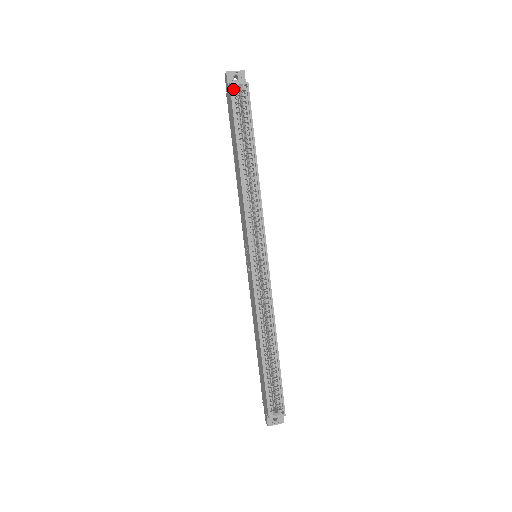
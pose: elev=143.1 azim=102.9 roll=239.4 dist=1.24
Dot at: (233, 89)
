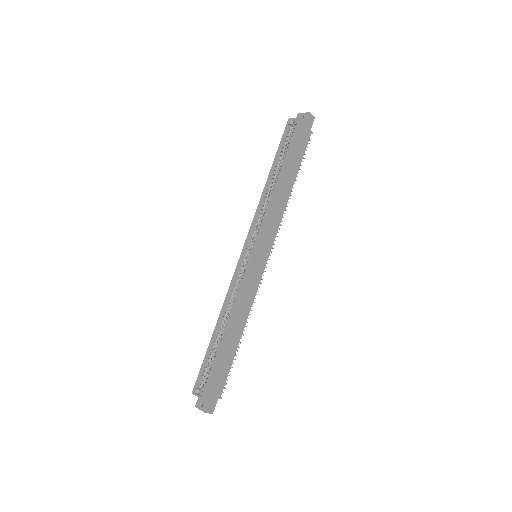
Dot at: (289, 123)
